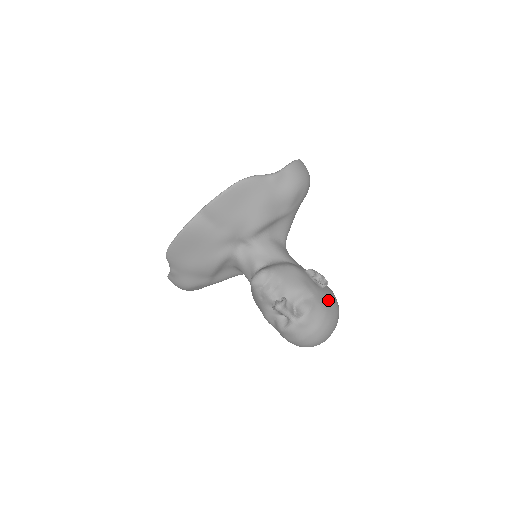
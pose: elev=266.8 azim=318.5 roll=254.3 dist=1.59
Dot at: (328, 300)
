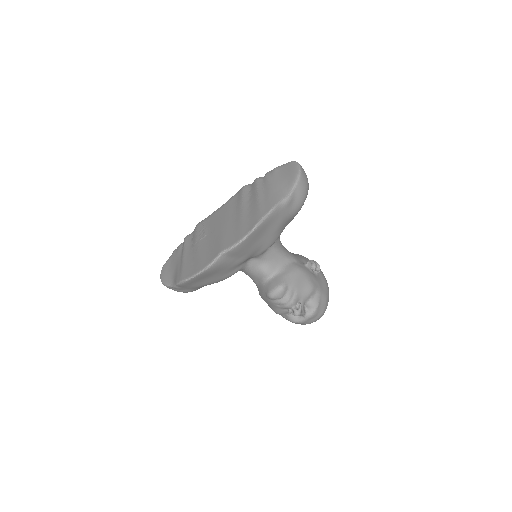
Dot at: (324, 285)
